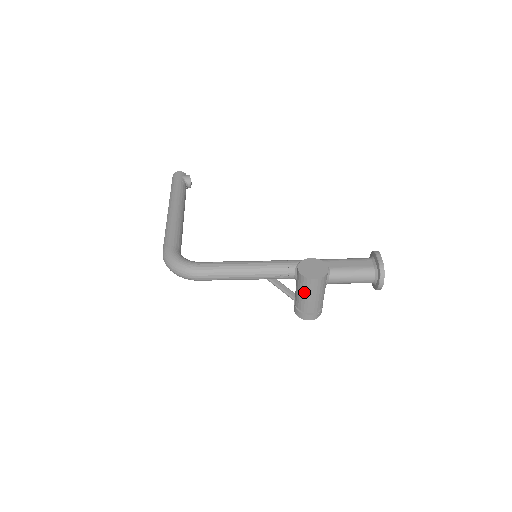
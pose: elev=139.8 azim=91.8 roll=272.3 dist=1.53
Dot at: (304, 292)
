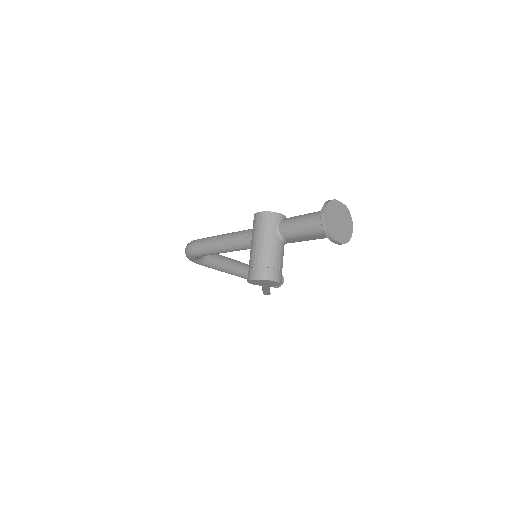
Dot at: (252, 236)
